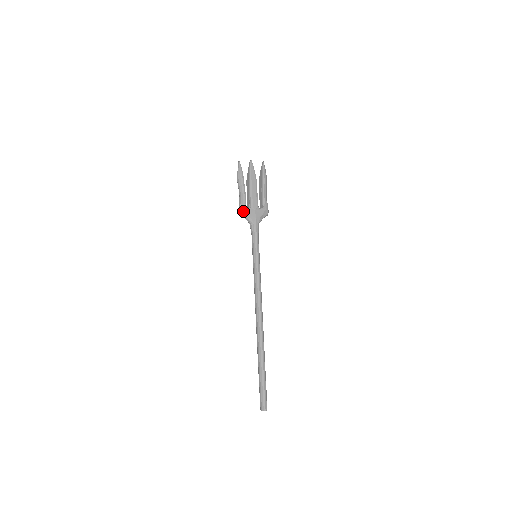
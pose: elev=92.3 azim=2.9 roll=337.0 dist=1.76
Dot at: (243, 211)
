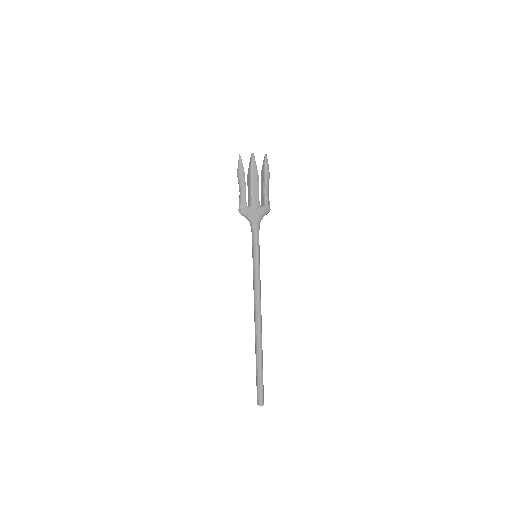
Dot at: (243, 210)
